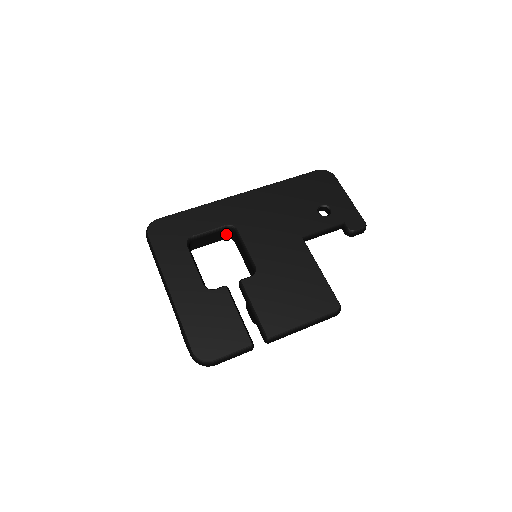
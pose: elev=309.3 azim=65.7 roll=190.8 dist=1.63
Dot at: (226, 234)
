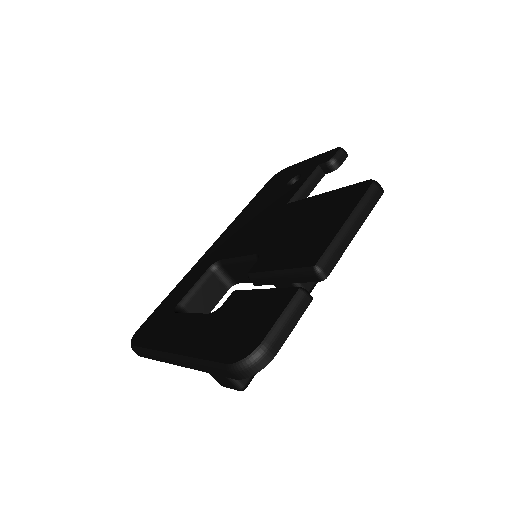
Dot at: (221, 282)
